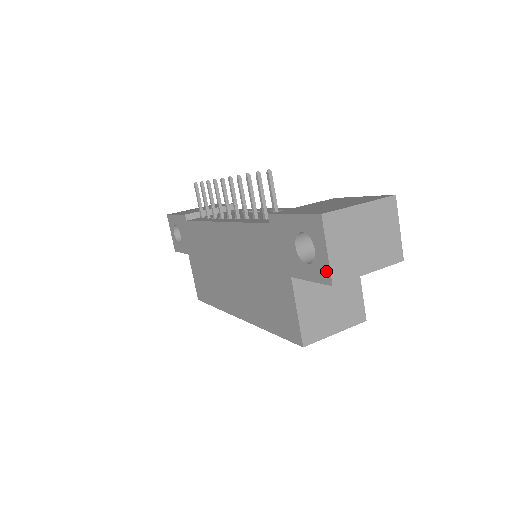
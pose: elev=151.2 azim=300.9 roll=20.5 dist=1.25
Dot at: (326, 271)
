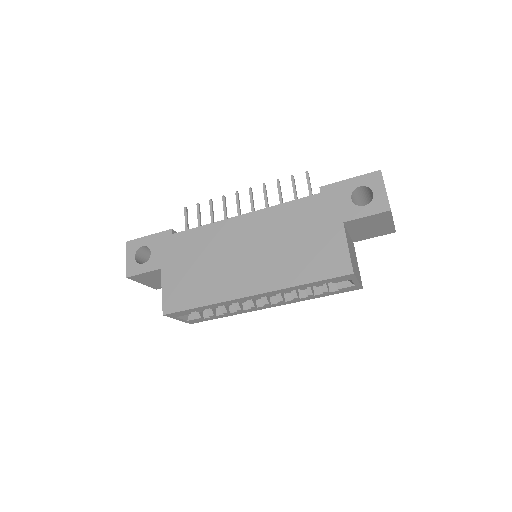
Dot at: (385, 203)
